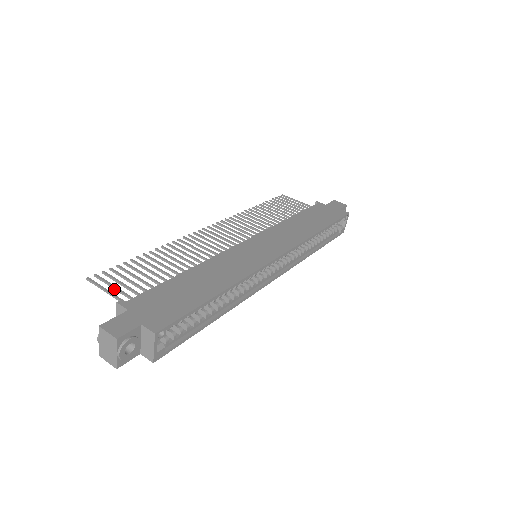
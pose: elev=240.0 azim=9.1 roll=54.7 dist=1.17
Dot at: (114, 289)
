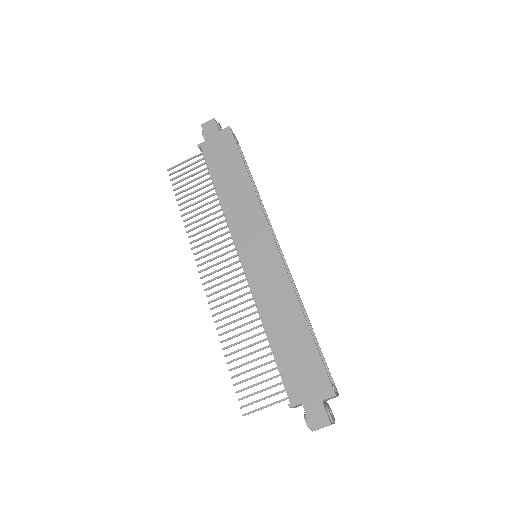
Dot at: occluded
